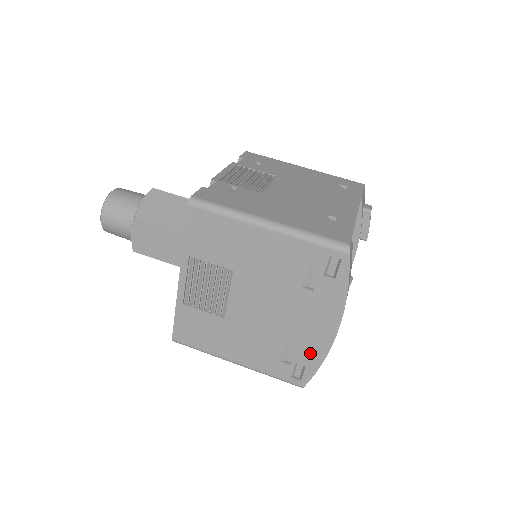
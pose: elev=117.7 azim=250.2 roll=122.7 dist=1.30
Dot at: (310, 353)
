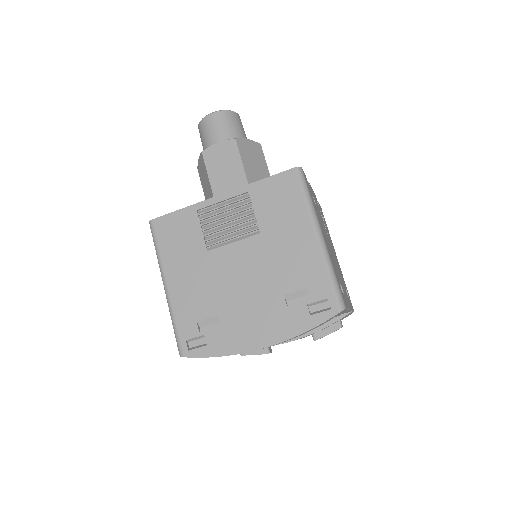
Dot at: (224, 340)
